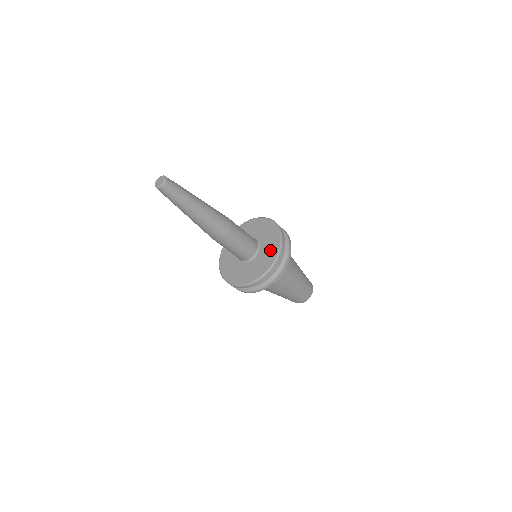
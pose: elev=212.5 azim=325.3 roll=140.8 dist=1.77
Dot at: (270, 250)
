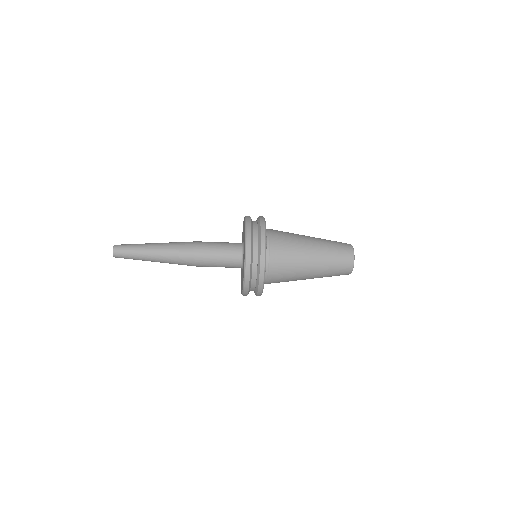
Dot at: (243, 271)
